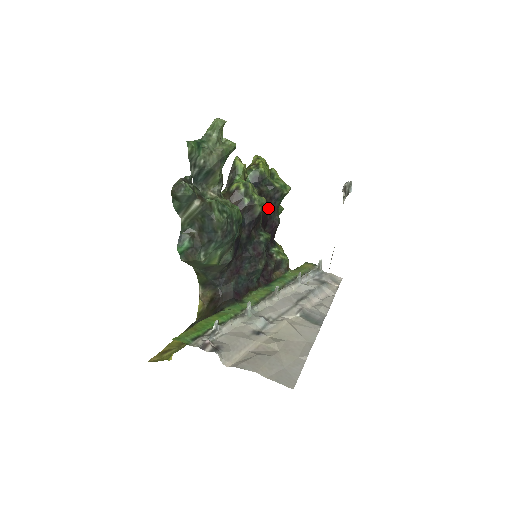
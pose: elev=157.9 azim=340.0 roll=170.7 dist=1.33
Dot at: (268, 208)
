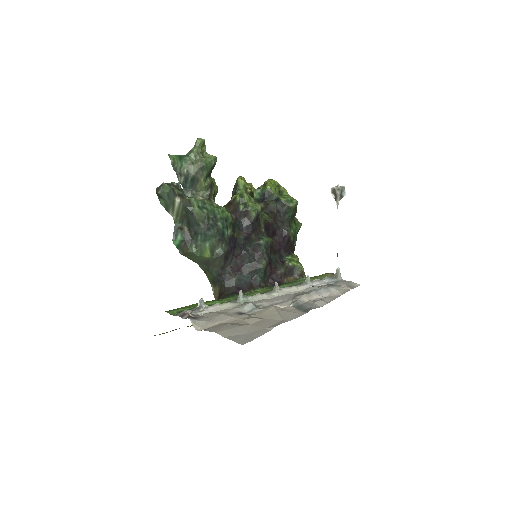
Dot at: (275, 219)
